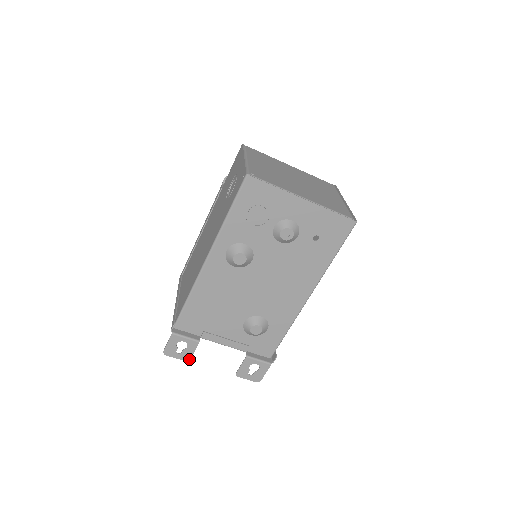
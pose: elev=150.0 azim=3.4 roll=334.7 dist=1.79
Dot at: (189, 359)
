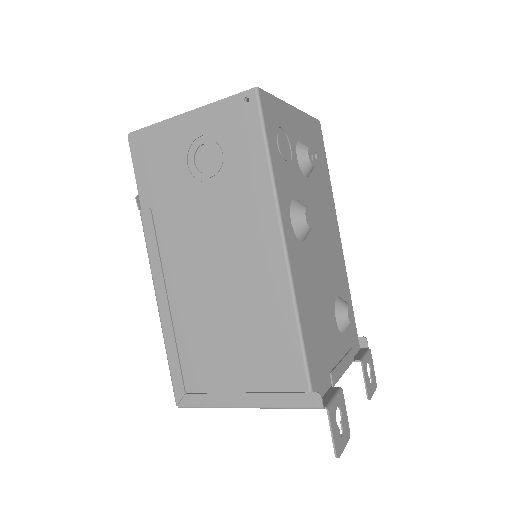
Dot at: (349, 431)
